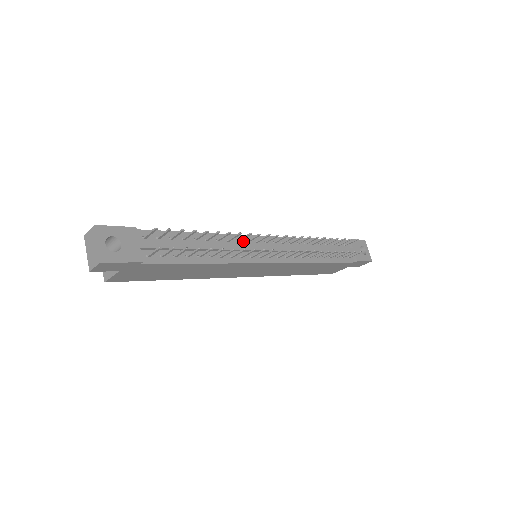
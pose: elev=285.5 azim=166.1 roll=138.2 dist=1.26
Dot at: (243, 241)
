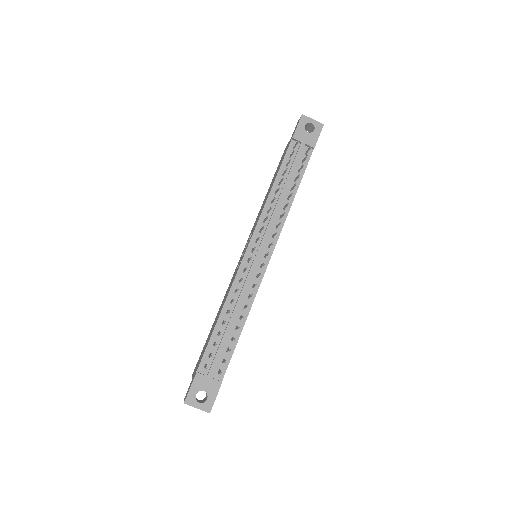
Dot at: (242, 276)
